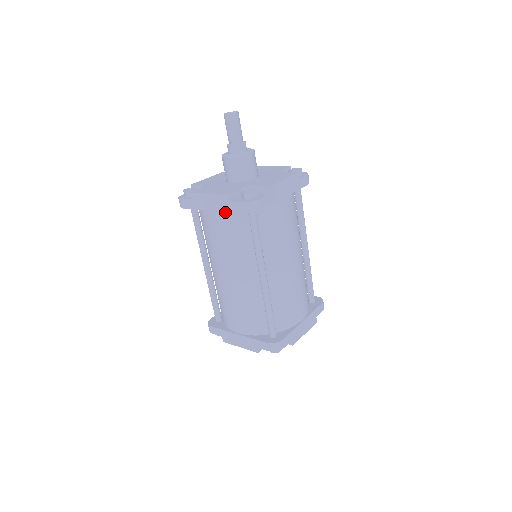
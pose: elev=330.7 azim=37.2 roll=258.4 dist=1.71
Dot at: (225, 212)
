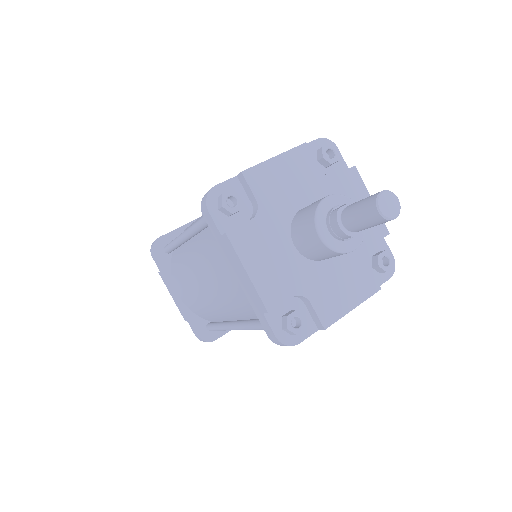
Dot at: occluded
